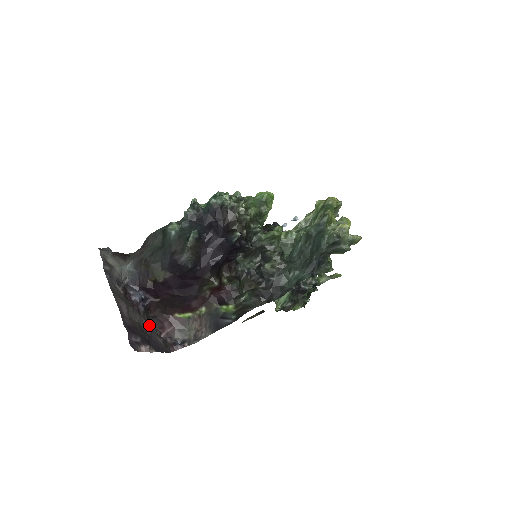
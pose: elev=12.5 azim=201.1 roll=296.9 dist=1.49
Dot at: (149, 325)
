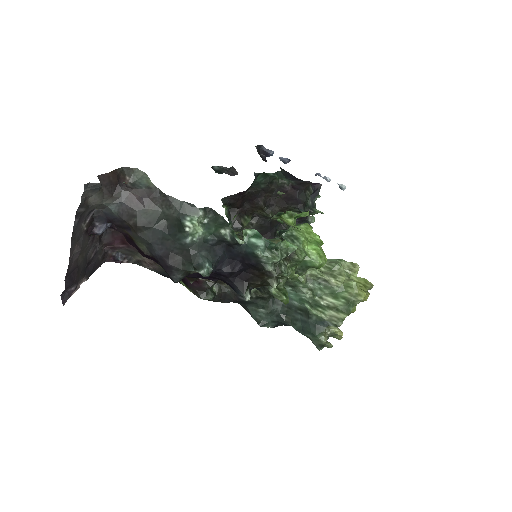
Dot at: (97, 244)
